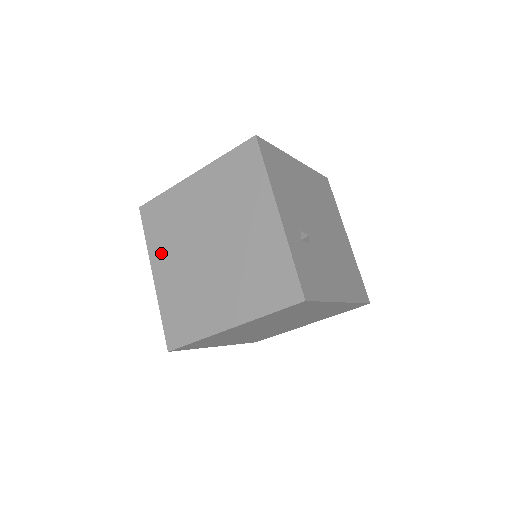
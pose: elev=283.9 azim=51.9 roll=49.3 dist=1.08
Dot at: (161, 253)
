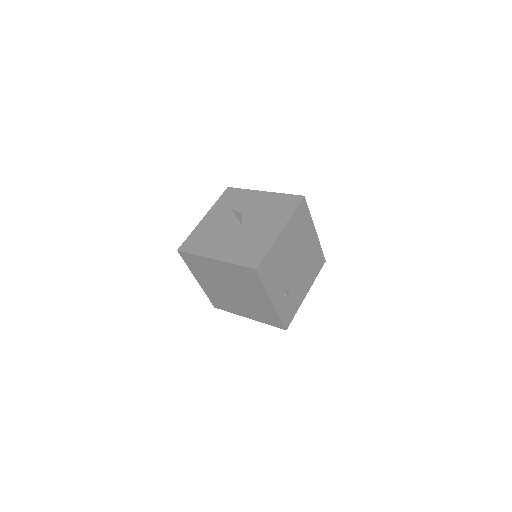
Dot at: (200, 276)
